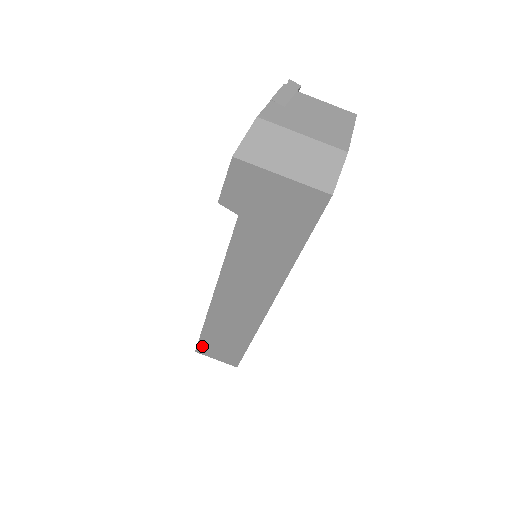
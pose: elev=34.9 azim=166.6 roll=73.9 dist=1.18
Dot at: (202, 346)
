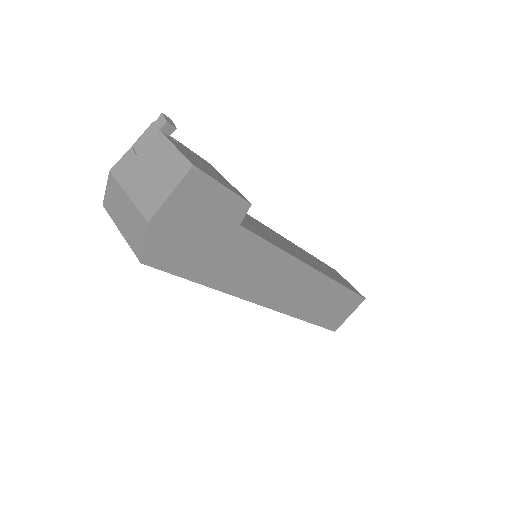
Dot at: occluded
